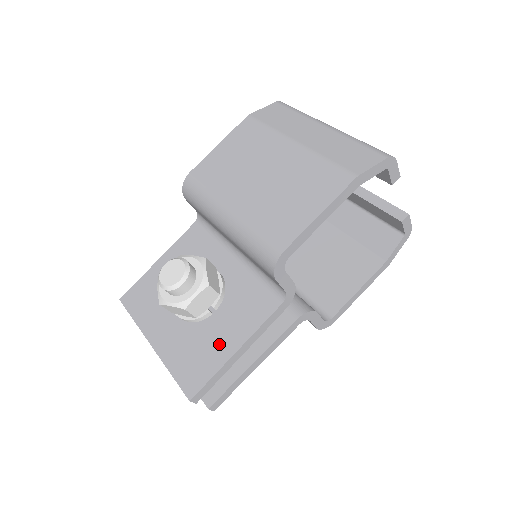
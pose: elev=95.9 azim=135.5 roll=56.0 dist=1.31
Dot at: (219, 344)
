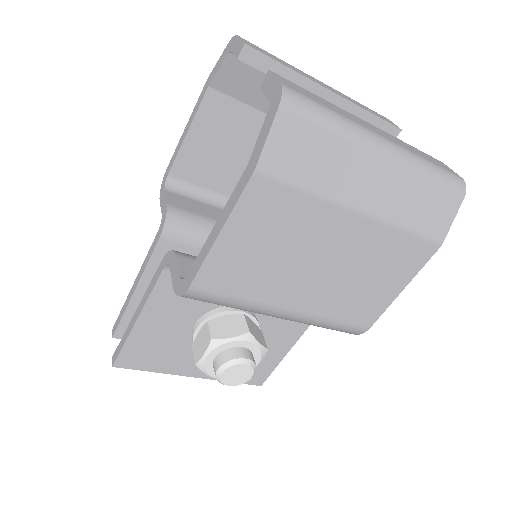
Dot at: (271, 352)
